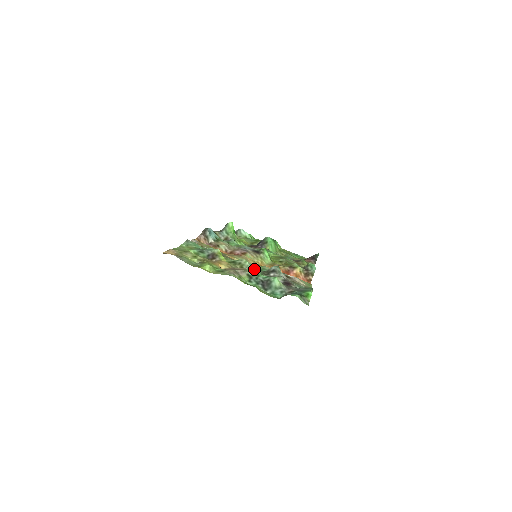
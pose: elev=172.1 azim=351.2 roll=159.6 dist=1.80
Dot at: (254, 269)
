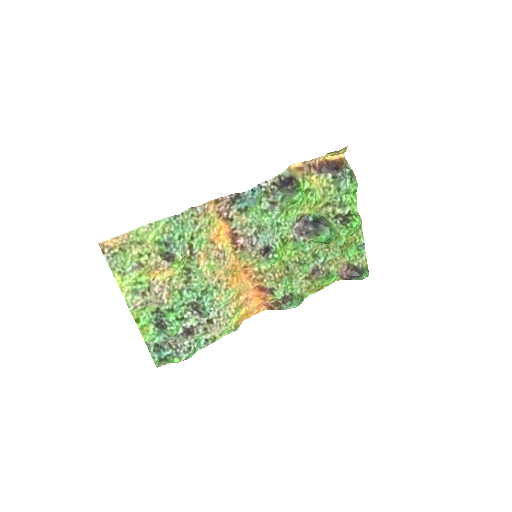
Dot at: (195, 291)
